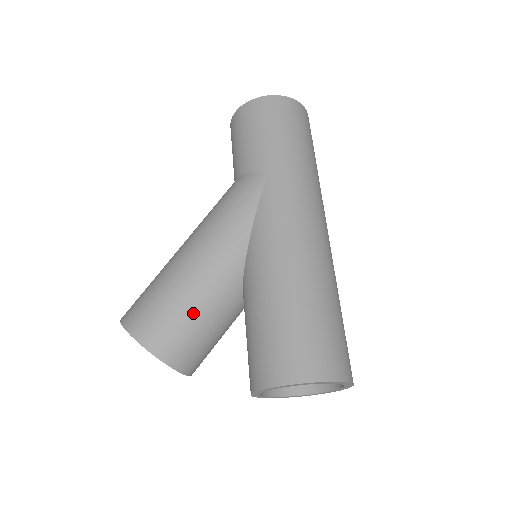
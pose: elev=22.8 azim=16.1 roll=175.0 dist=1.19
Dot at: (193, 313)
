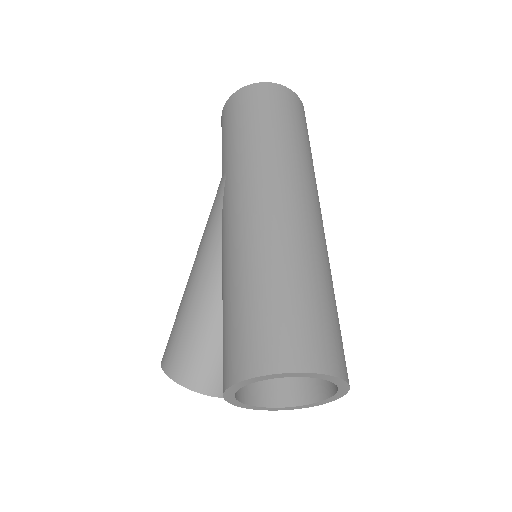
Dot at: (195, 332)
